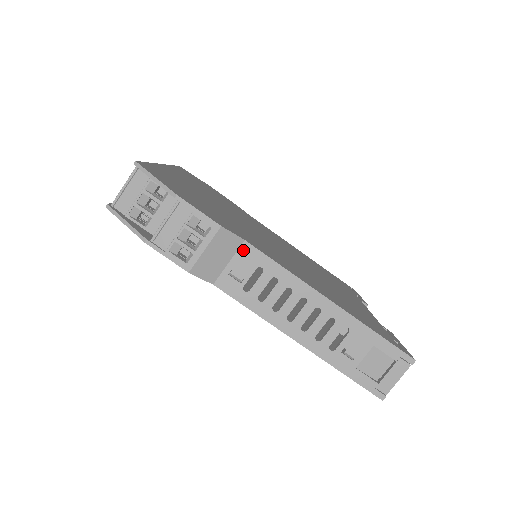
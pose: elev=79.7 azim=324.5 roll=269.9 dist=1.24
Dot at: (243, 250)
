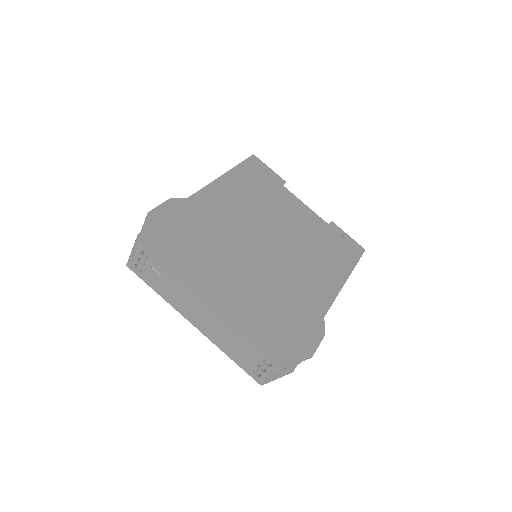
Dot at: occluded
